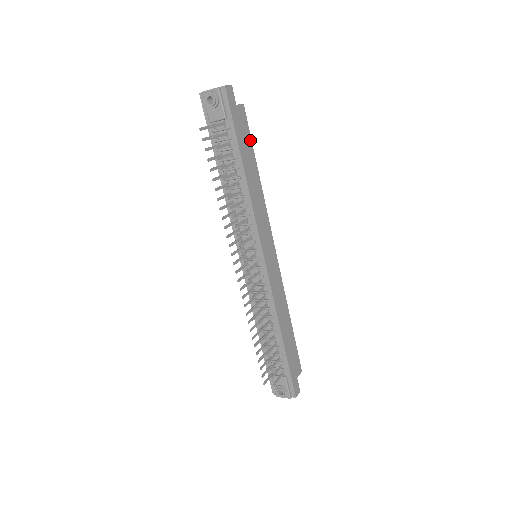
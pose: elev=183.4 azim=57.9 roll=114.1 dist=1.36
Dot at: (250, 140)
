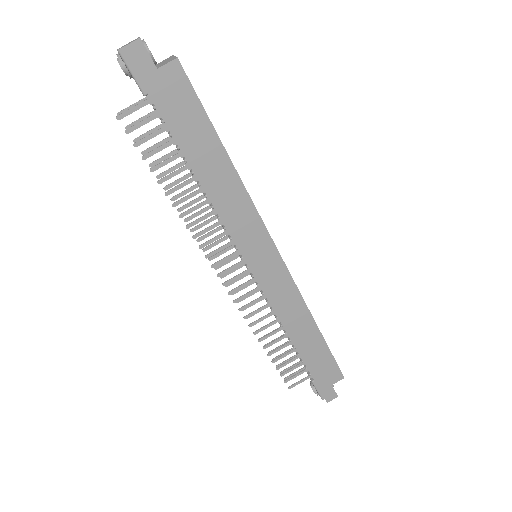
Dot at: (203, 114)
